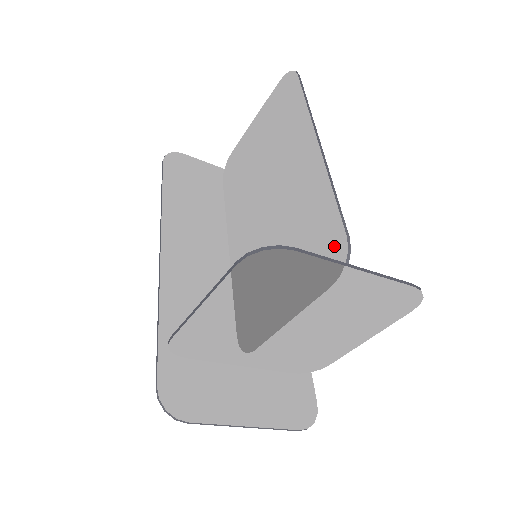
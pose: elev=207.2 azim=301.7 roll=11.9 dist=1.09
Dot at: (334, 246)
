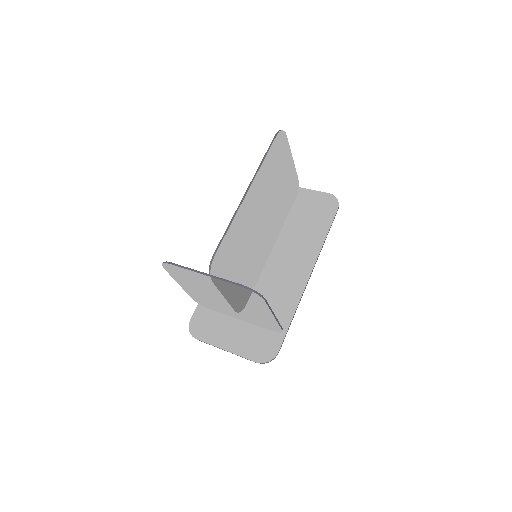
Dot at: (216, 259)
